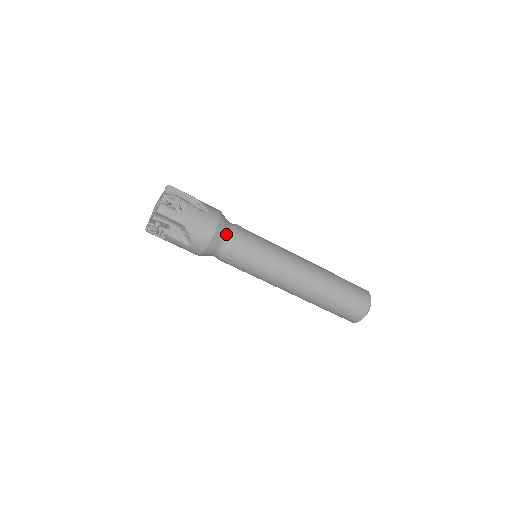
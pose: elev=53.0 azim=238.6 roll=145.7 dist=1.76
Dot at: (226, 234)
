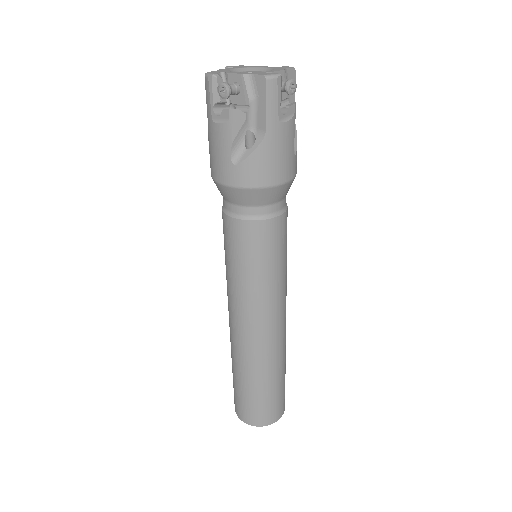
Dot at: (278, 201)
